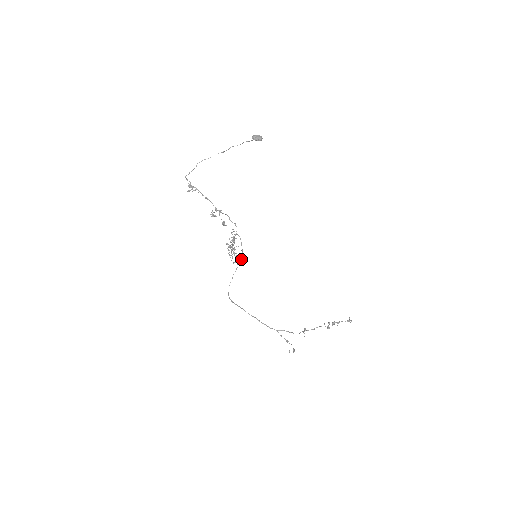
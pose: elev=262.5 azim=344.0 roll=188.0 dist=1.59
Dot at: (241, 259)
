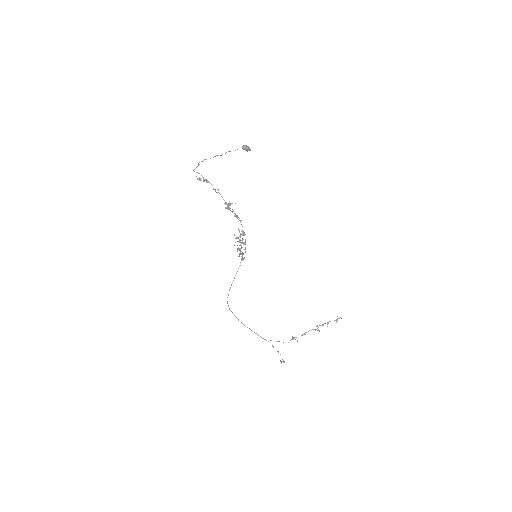
Dot at: occluded
